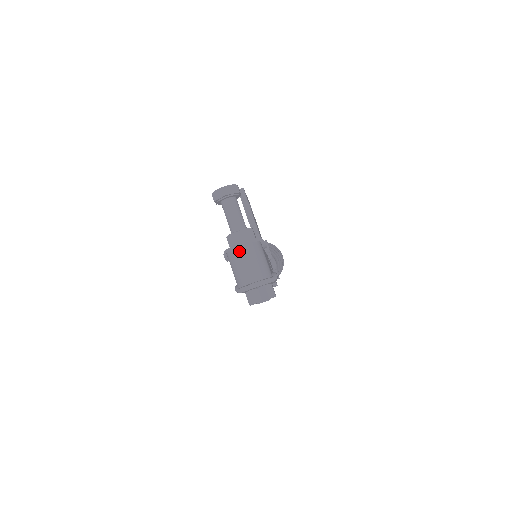
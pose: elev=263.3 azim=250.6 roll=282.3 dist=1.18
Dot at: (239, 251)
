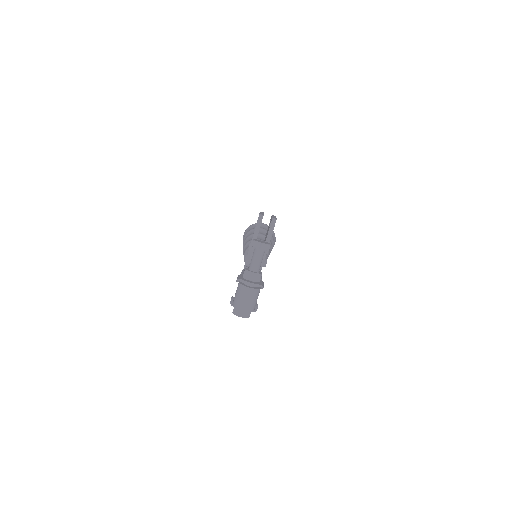
Dot at: (246, 289)
